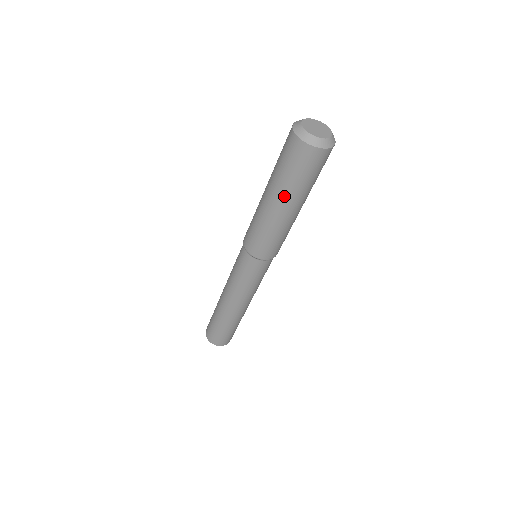
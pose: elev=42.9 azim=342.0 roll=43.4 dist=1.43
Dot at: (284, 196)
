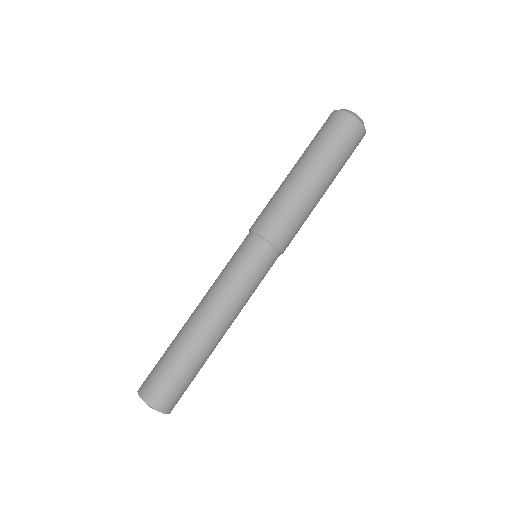
Dot at: (319, 163)
